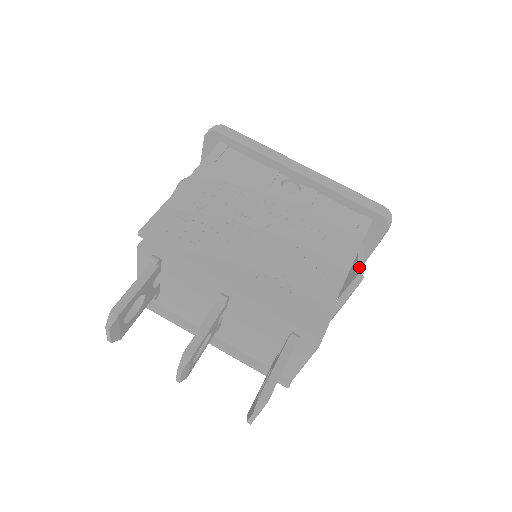
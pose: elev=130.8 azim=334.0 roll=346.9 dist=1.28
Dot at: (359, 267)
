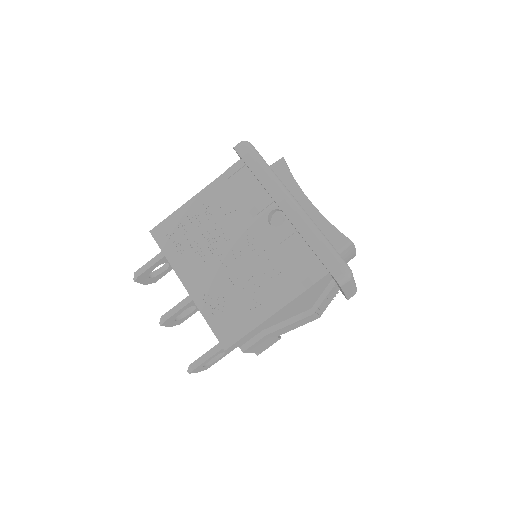
Dot at: (317, 302)
